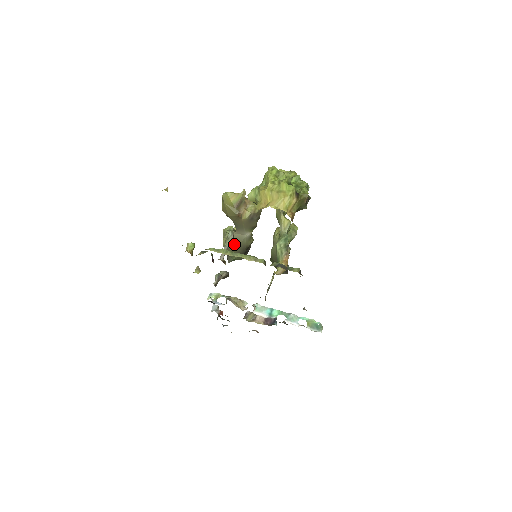
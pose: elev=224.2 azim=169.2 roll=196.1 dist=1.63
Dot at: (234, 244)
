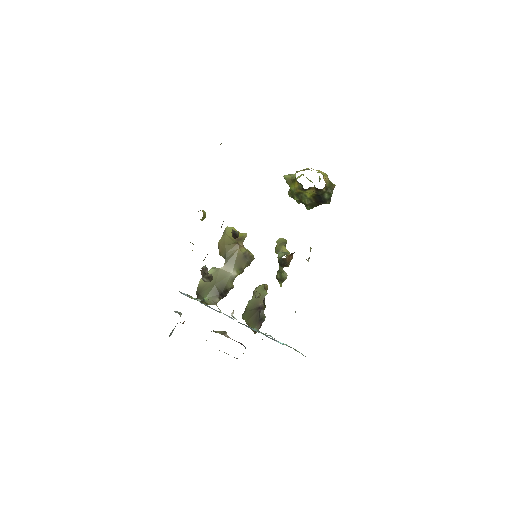
Dot at: (215, 279)
